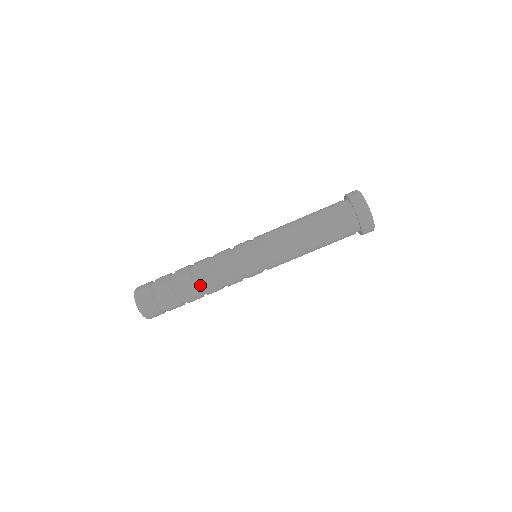
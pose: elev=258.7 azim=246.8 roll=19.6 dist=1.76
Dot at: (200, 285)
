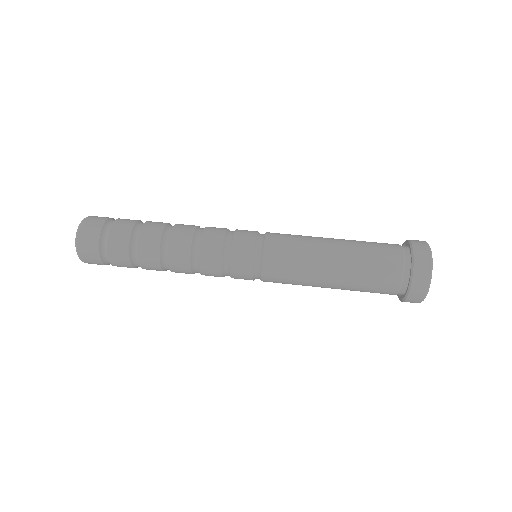
Dot at: (168, 245)
